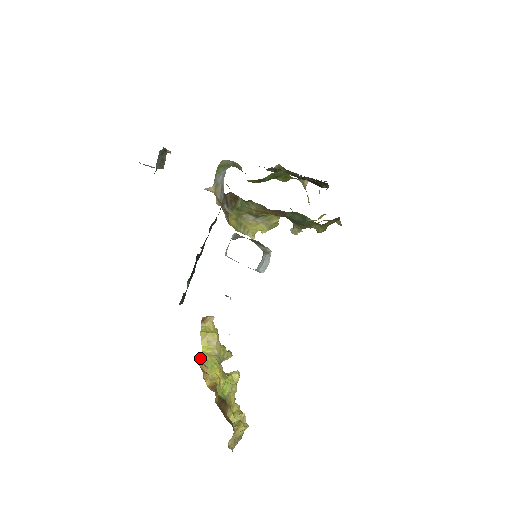
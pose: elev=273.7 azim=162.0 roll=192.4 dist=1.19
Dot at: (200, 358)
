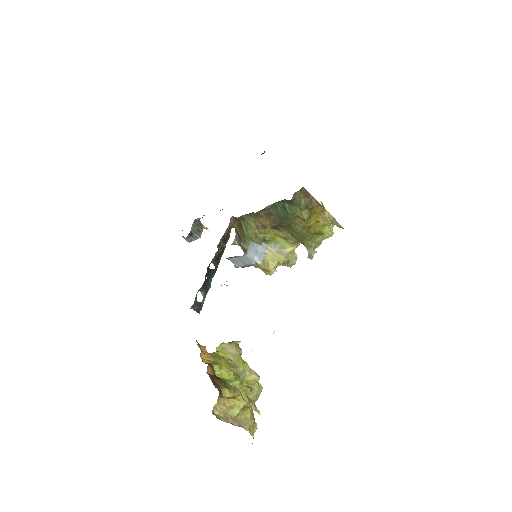
Dot at: (204, 346)
